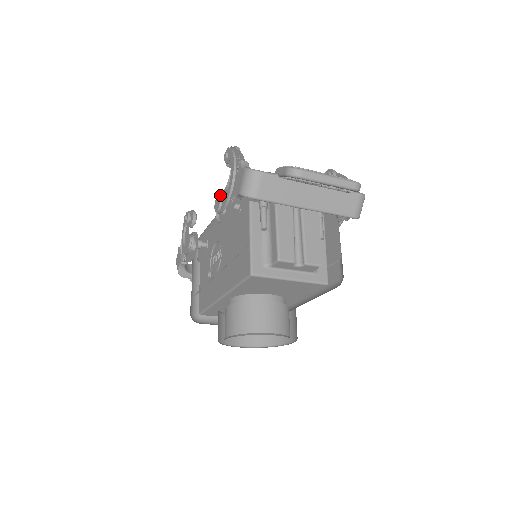
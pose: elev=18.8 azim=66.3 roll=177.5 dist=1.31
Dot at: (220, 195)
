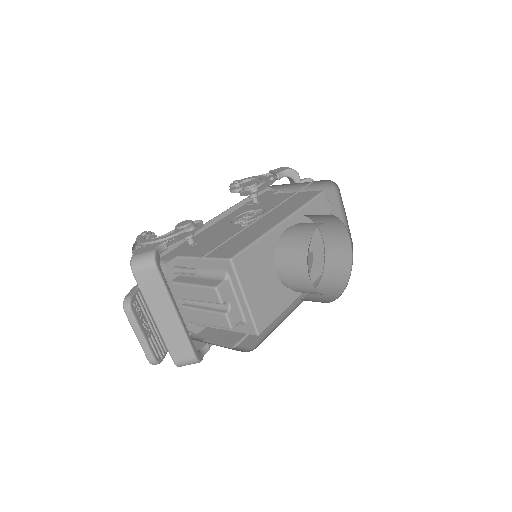
Dot at: (251, 182)
